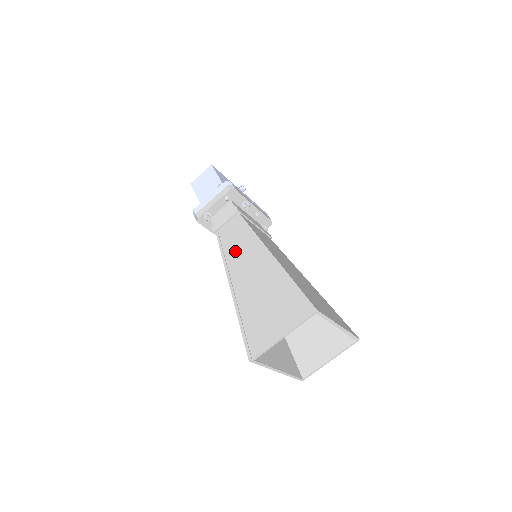
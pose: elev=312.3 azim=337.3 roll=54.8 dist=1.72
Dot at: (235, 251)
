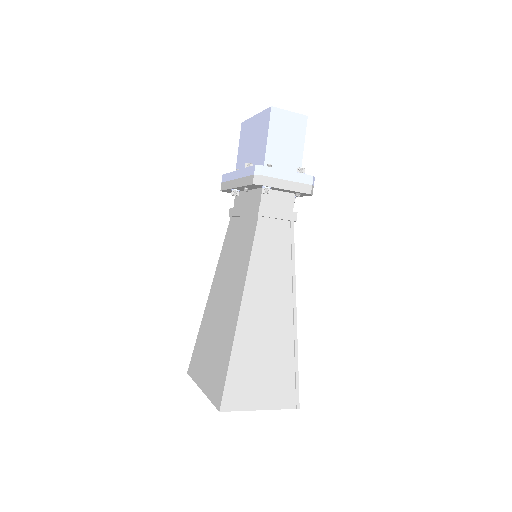
Dot at: (266, 268)
